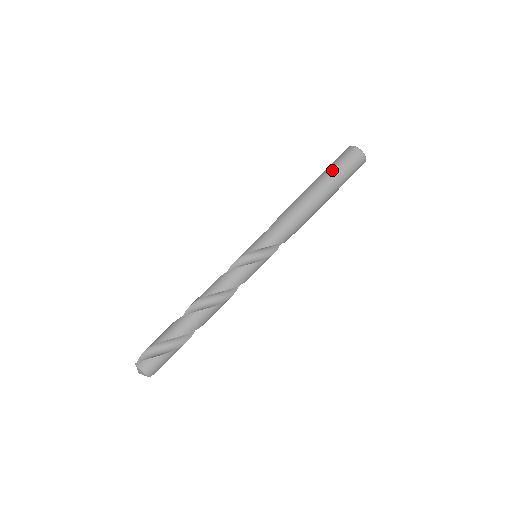
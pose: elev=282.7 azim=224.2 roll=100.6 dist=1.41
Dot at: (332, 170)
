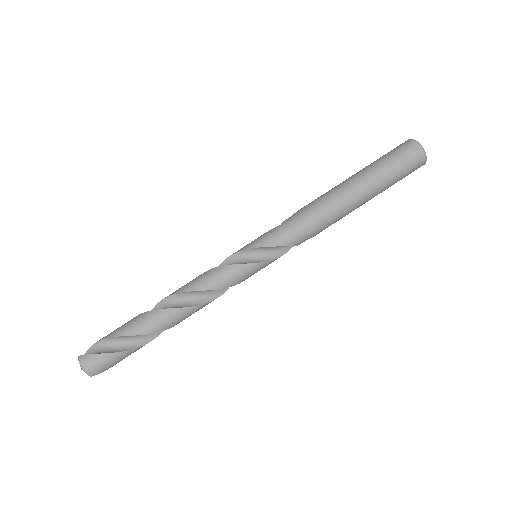
Dot at: (377, 165)
